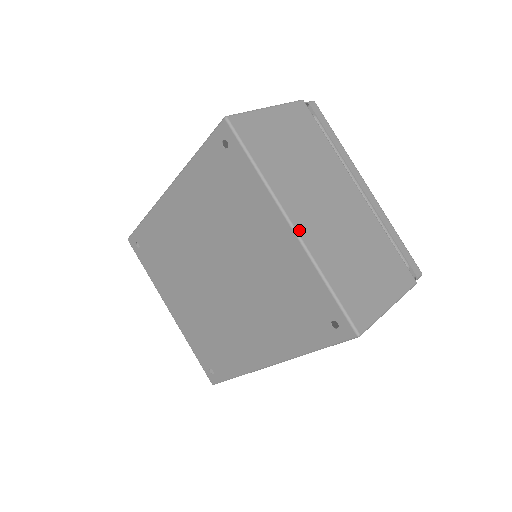
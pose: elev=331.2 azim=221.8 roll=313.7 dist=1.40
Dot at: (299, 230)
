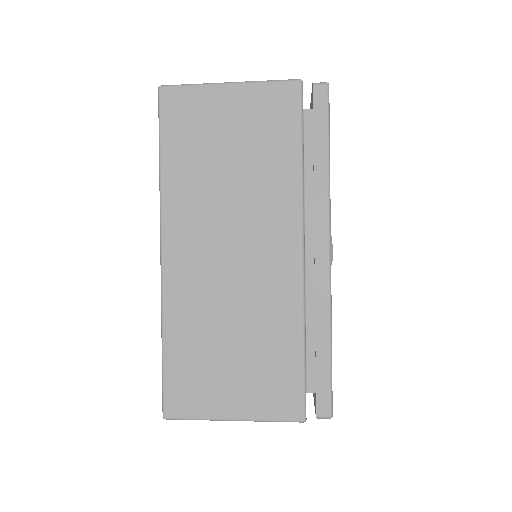
Dot at: occluded
